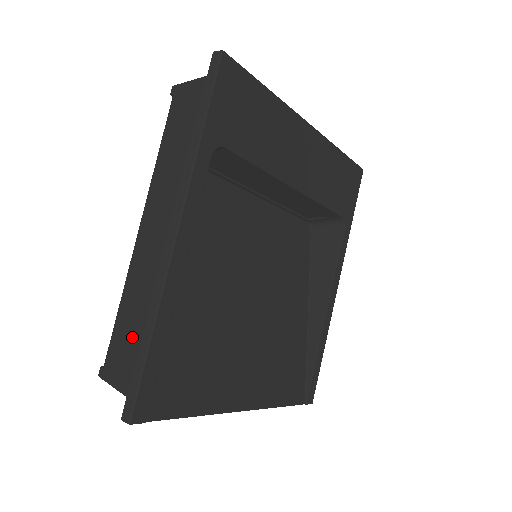
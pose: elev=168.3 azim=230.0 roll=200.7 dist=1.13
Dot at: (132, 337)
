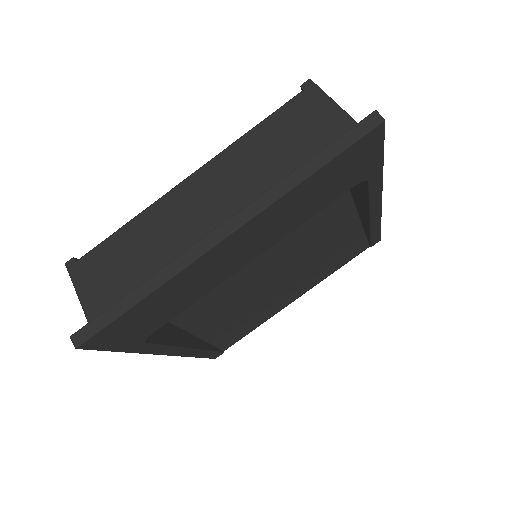
Dot at: occluded
